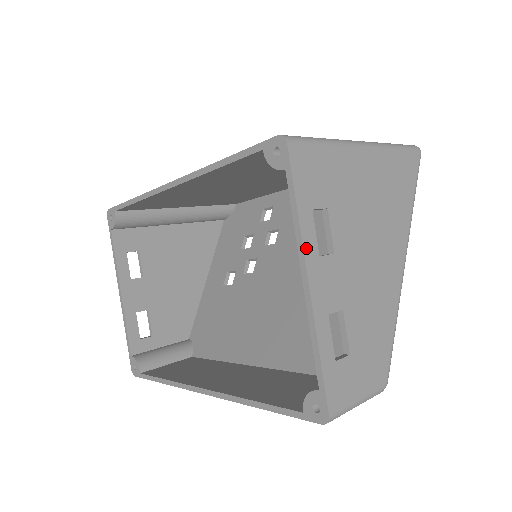
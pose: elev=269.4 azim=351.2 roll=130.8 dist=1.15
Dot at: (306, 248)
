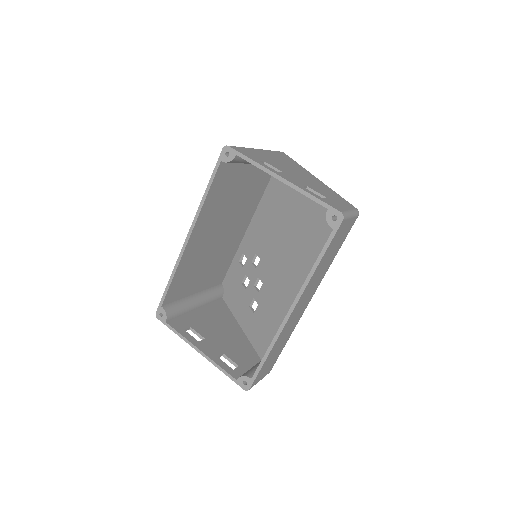
Dot at: (270, 170)
